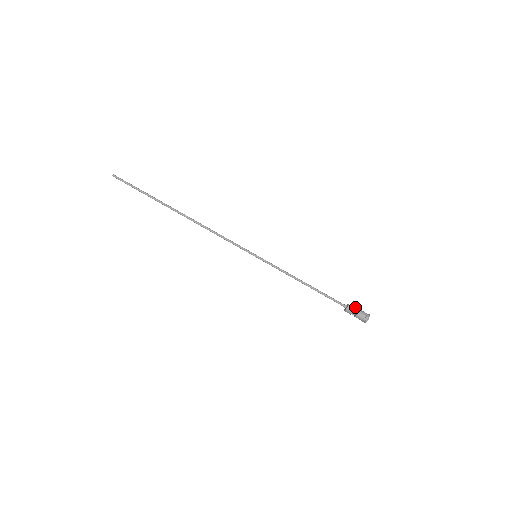
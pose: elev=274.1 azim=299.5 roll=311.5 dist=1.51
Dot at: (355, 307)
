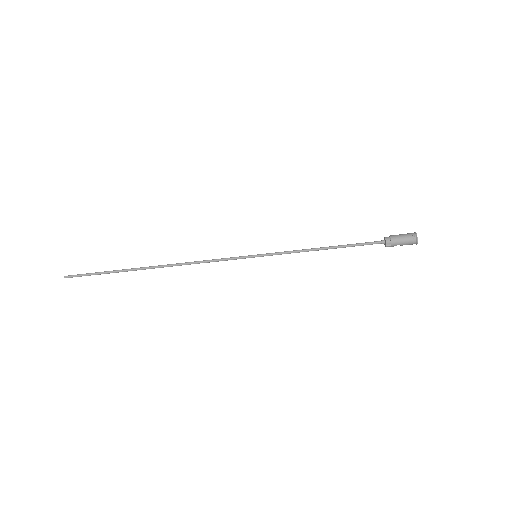
Dot at: (395, 244)
